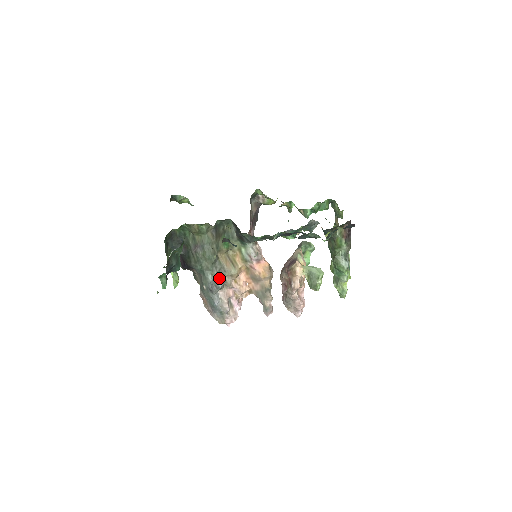
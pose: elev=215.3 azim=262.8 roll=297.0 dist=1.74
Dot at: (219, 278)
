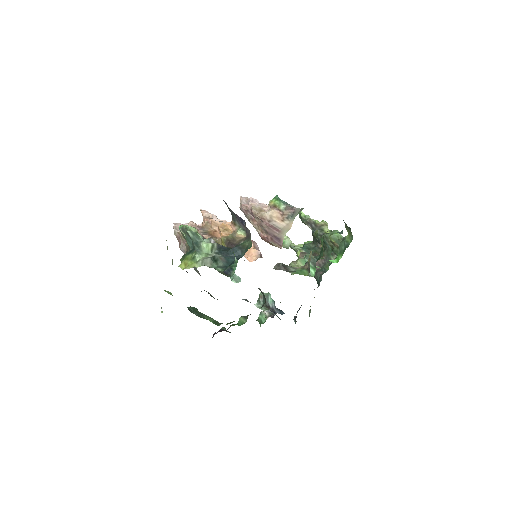
Dot at: occluded
